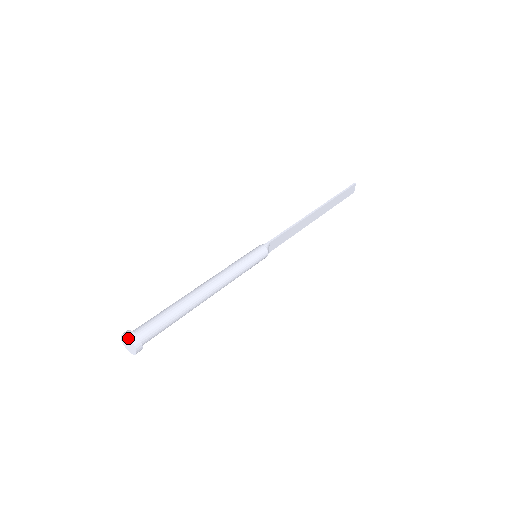
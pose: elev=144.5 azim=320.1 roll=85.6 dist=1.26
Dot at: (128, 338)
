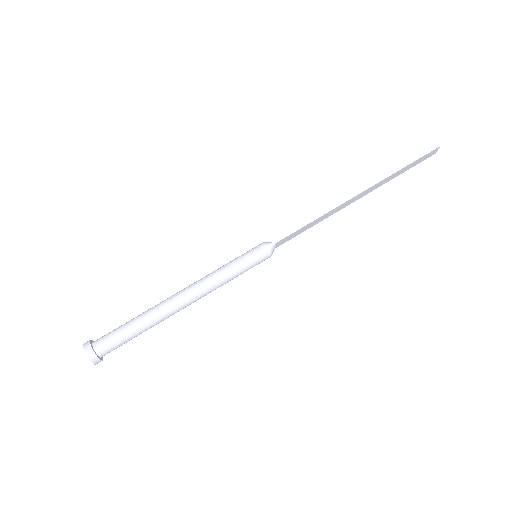
Dot at: (86, 354)
